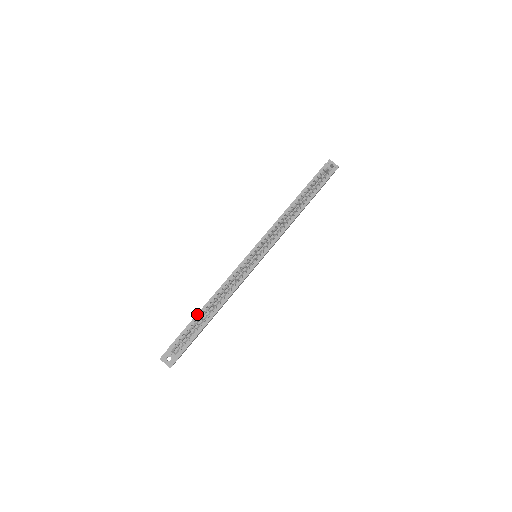
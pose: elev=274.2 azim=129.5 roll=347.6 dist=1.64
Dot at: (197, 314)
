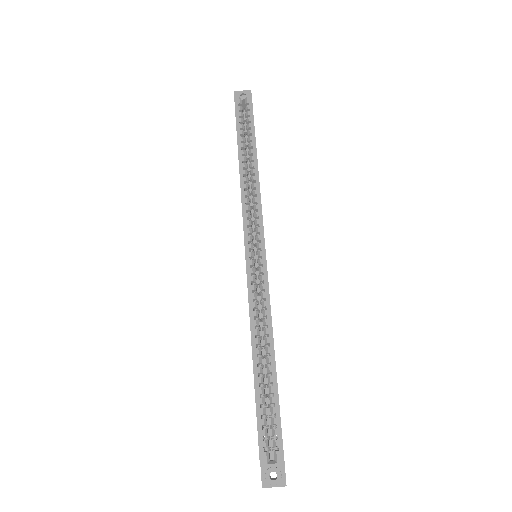
Dot at: (254, 385)
